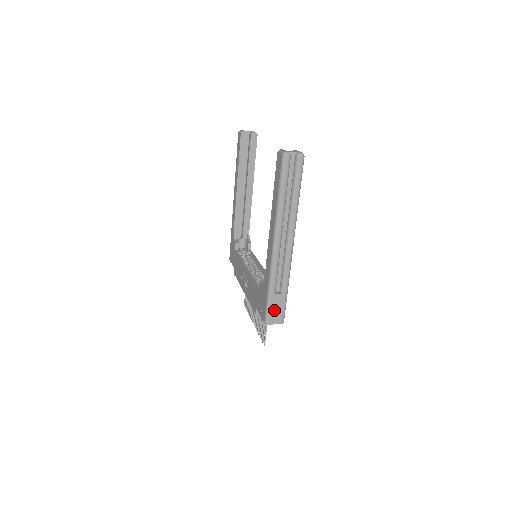
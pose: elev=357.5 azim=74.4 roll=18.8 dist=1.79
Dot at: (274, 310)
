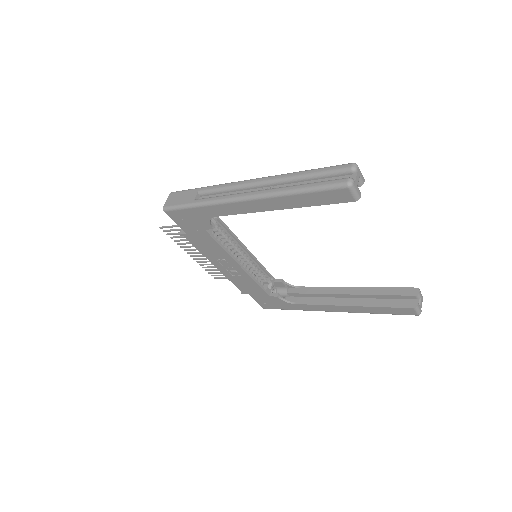
Dot at: occluded
